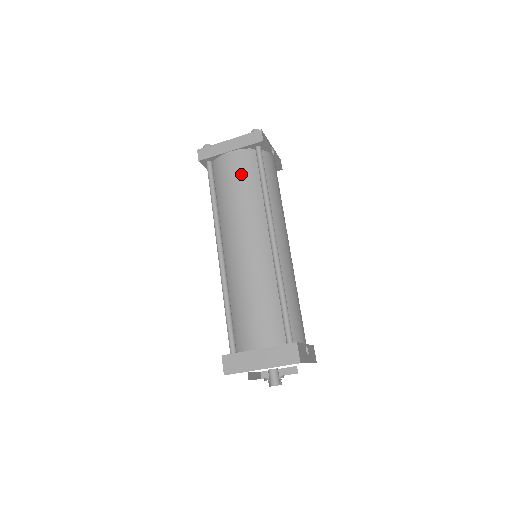
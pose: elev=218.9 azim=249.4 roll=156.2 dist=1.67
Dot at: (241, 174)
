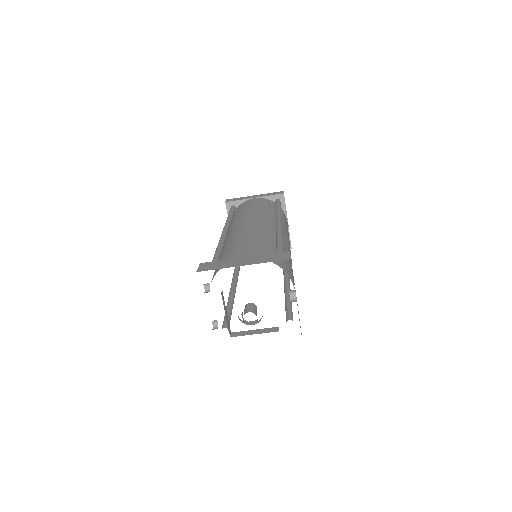
Dot at: (260, 203)
